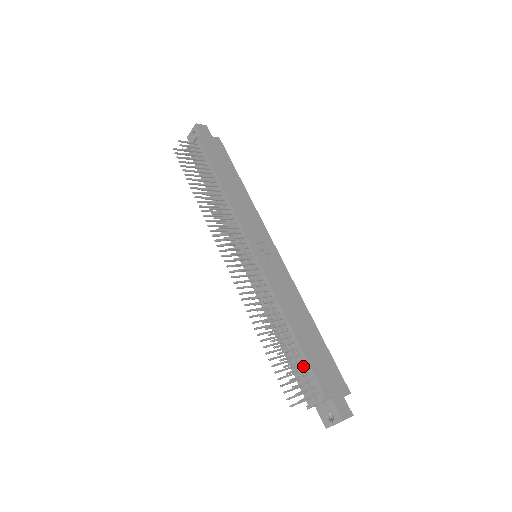
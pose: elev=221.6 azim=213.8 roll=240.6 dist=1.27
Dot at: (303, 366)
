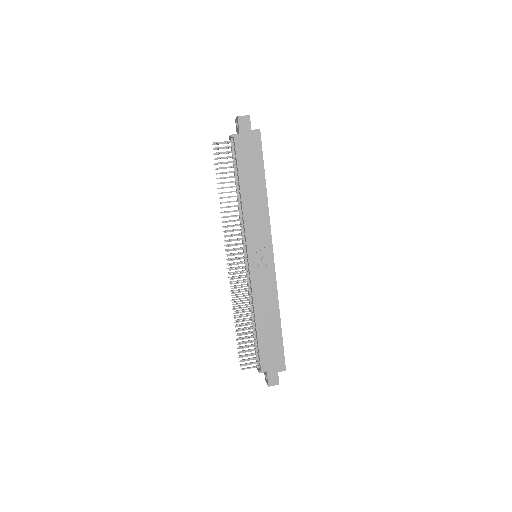
Dot at: (257, 347)
